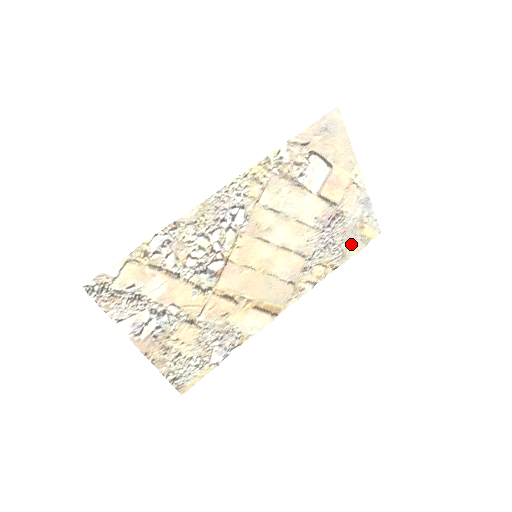
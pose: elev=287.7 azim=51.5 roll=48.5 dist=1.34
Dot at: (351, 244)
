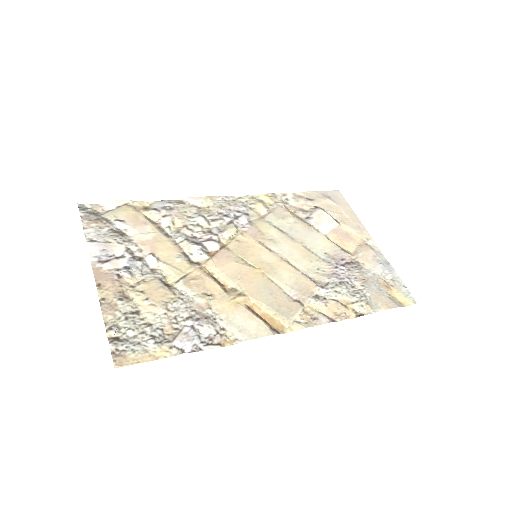
Dot at: (377, 297)
